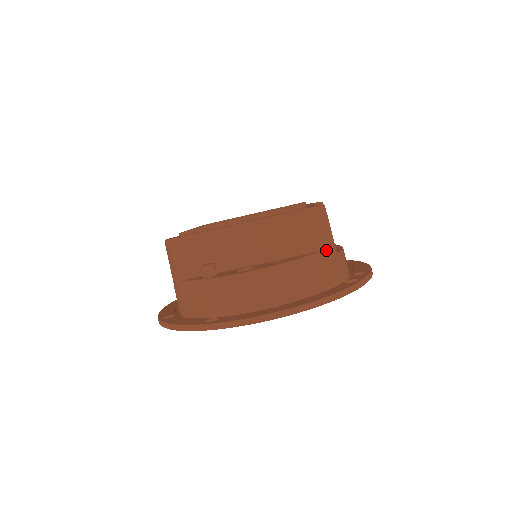
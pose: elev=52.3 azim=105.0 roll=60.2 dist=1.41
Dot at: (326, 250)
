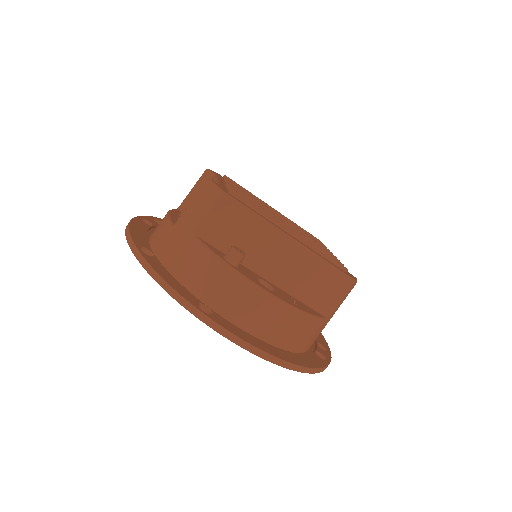
Dot at: (329, 319)
